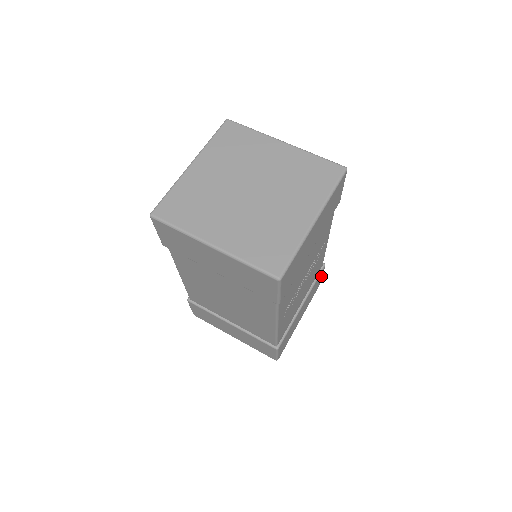
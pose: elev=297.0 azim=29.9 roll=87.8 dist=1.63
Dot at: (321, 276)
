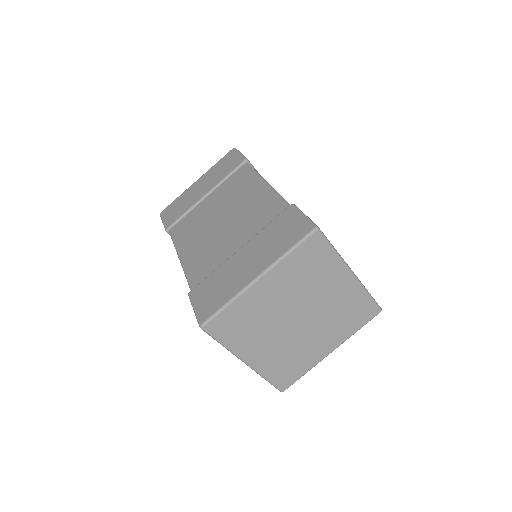
Dot at: occluded
